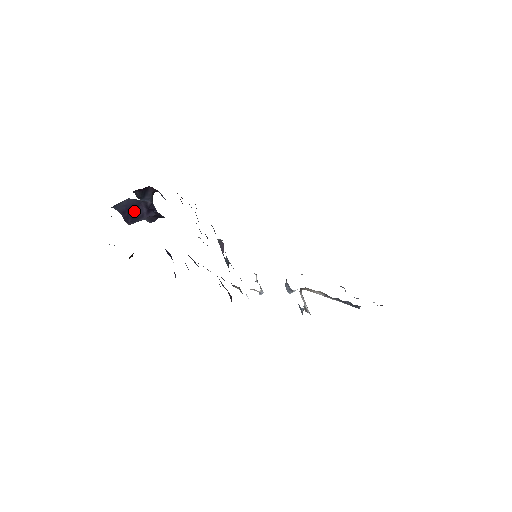
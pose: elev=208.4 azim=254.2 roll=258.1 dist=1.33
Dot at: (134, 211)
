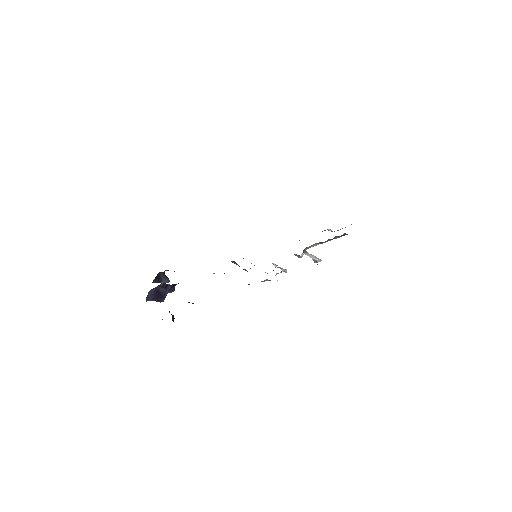
Dot at: (158, 294)
